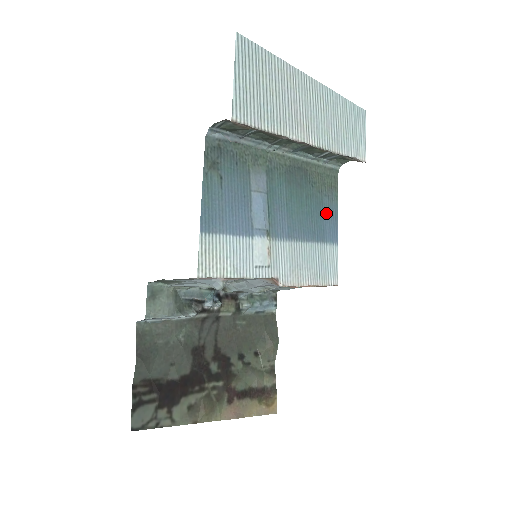
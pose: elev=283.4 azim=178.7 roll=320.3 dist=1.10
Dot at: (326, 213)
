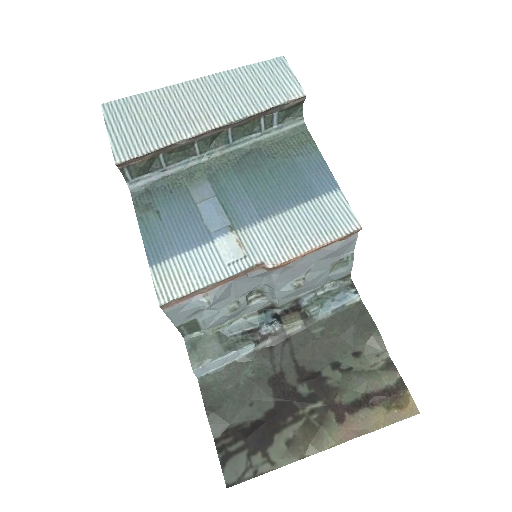
Dot at: (306, 170)
